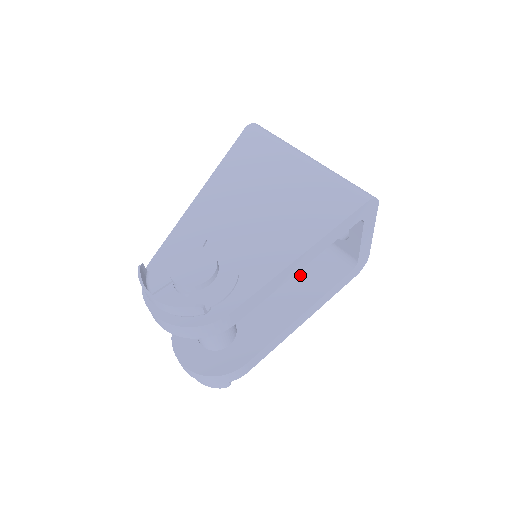
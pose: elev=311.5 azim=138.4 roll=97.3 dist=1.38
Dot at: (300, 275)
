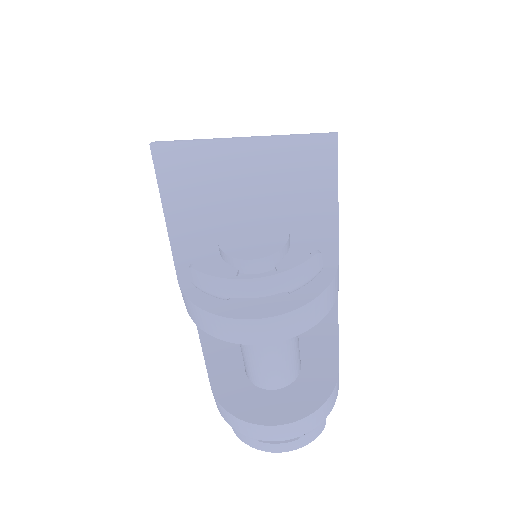
Dot at: occluded
